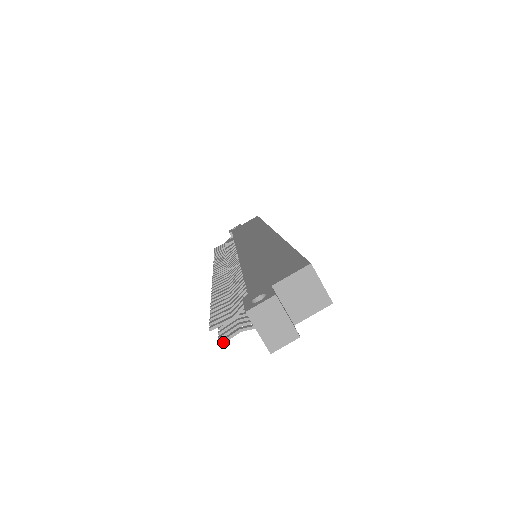
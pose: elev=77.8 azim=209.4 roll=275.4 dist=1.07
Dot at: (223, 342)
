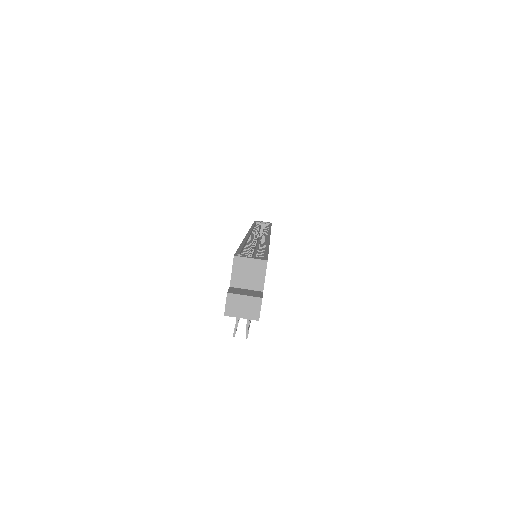
Dot at: (247, 335)
